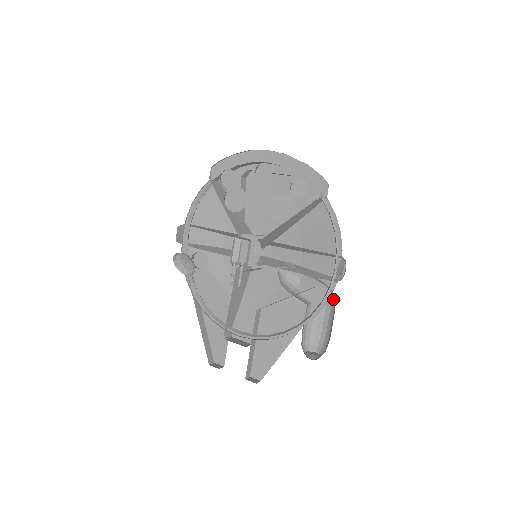
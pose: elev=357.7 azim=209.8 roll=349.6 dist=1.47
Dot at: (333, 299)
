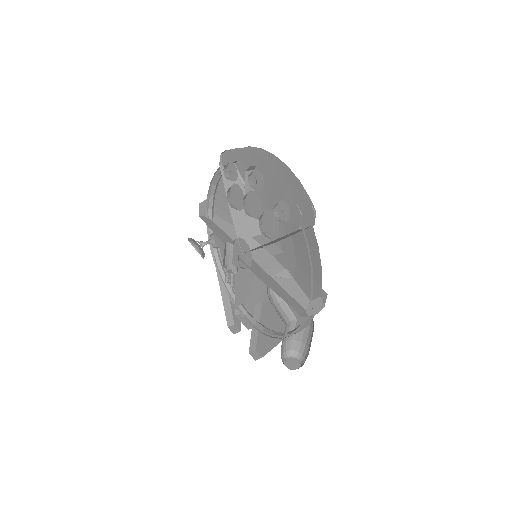
Dot at: (313, 324)
